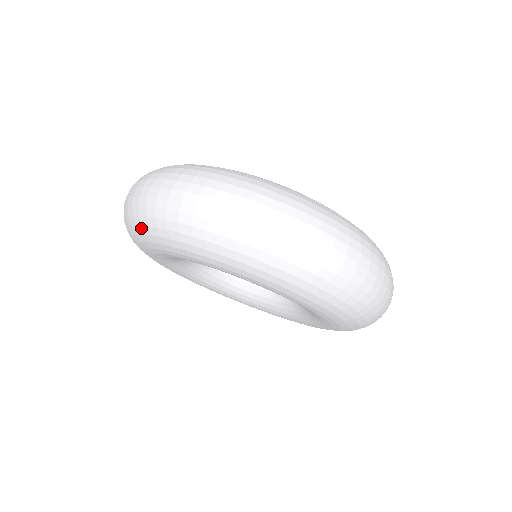
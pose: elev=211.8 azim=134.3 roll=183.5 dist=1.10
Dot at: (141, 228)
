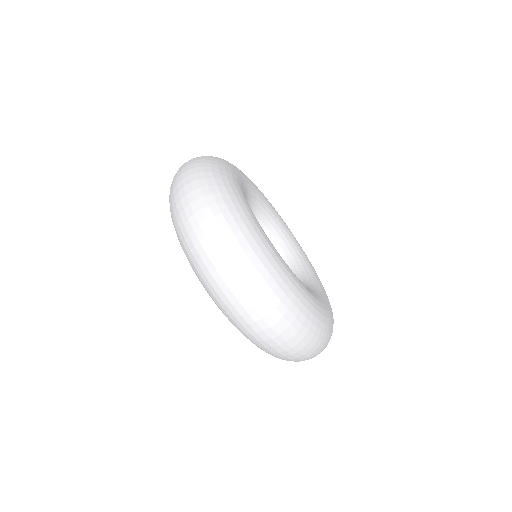
Dot at: (199, 275)
